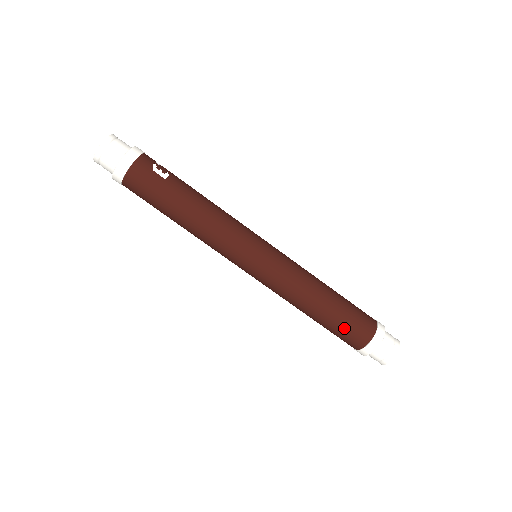
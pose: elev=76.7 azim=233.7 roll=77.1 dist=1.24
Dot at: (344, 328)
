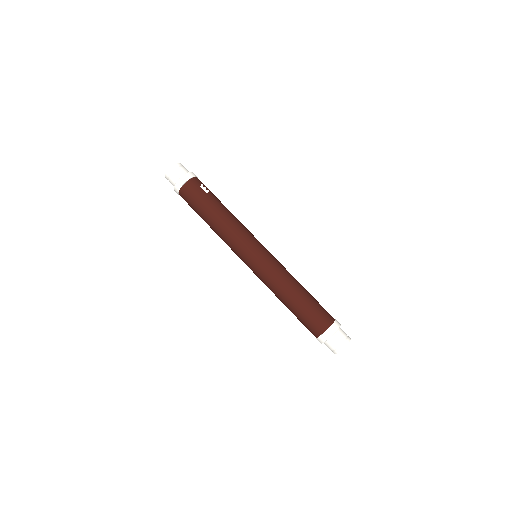
Dot at: (309, 316)
